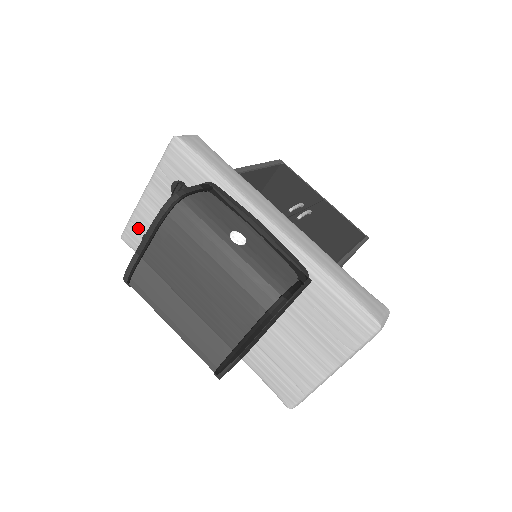
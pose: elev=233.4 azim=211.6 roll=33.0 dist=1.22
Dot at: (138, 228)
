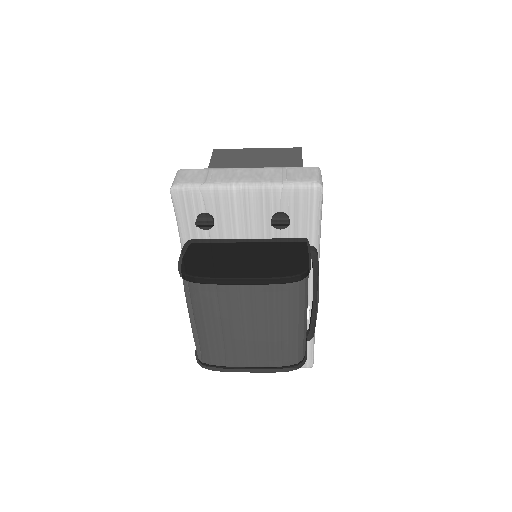
Dot at: (203, 202)
